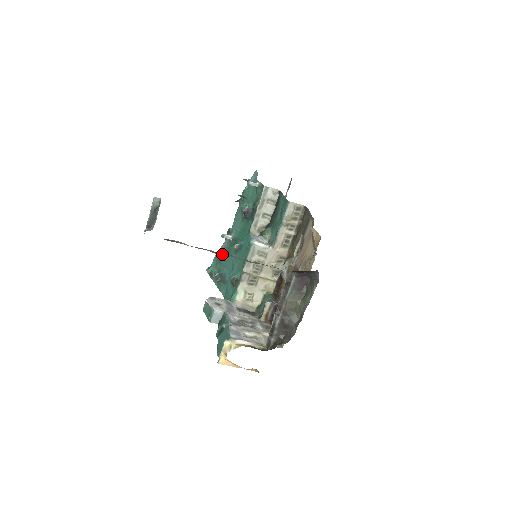
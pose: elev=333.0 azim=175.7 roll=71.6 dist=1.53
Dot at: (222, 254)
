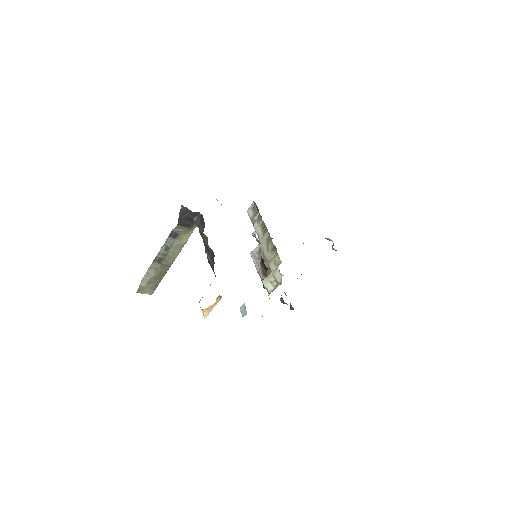
Dot at: occluded
